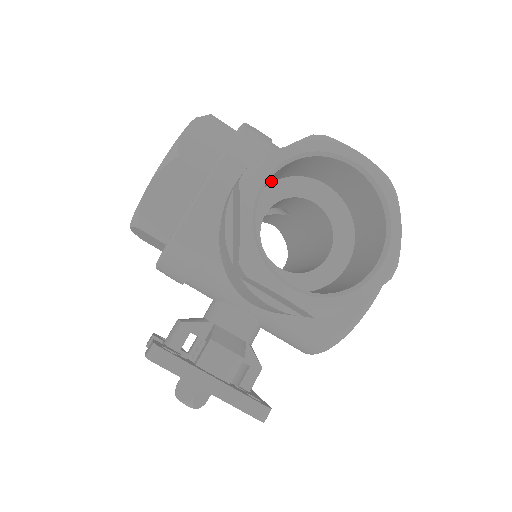
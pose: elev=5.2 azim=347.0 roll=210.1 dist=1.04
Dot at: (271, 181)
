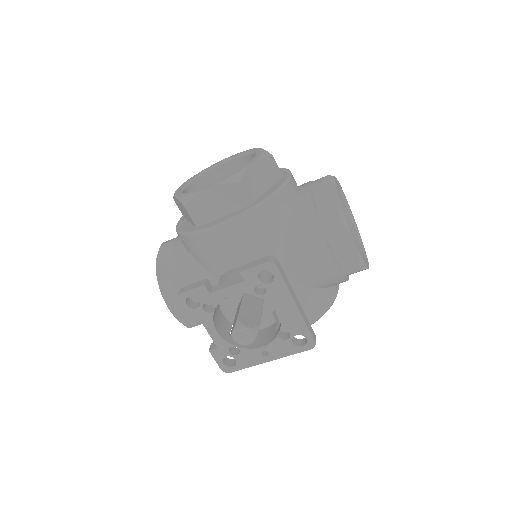
Dot at: occluded
